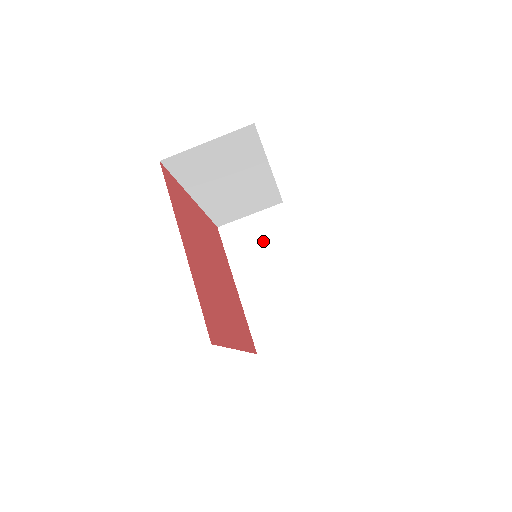
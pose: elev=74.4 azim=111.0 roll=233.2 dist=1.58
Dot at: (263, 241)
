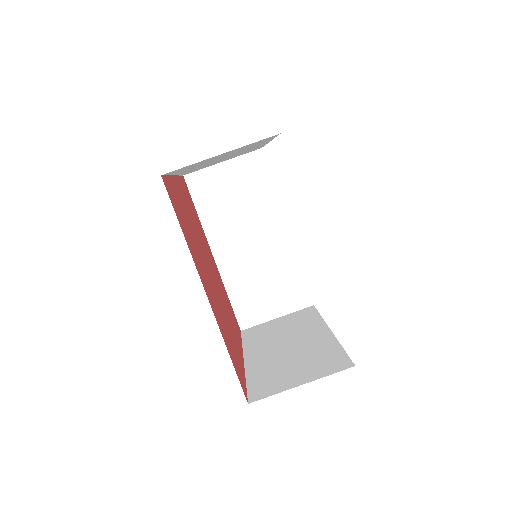
Dot at: (286, 328)
